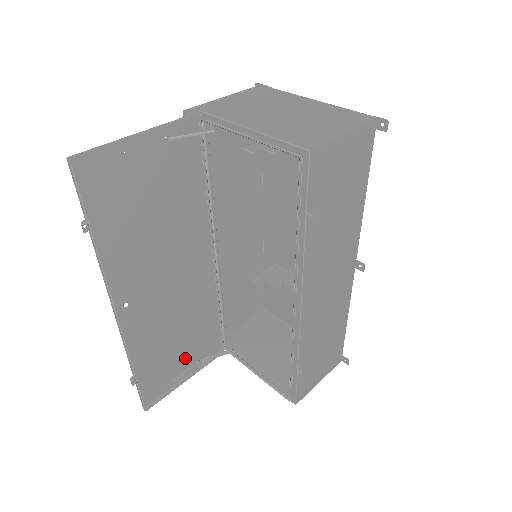
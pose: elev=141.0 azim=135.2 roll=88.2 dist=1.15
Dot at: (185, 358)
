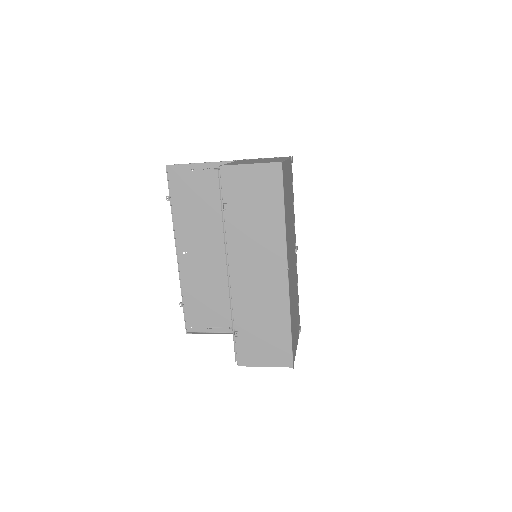
Dot at: (219, 317)
